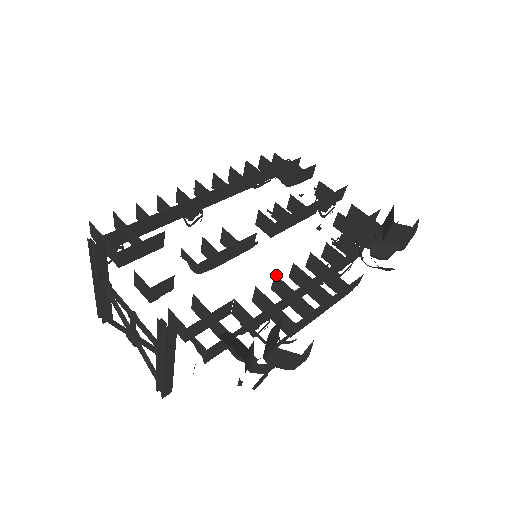
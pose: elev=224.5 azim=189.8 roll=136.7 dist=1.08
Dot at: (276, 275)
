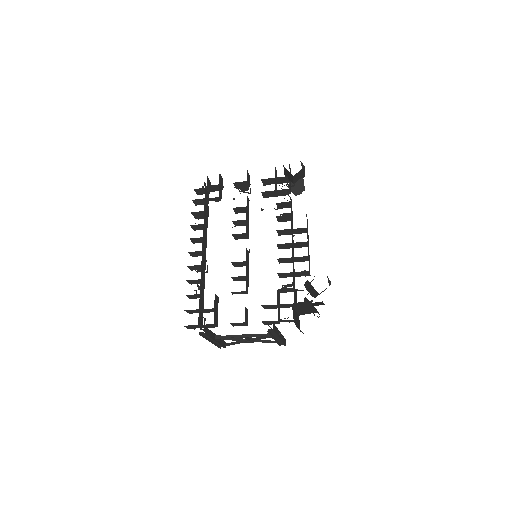
Dot at: (278, 259)
